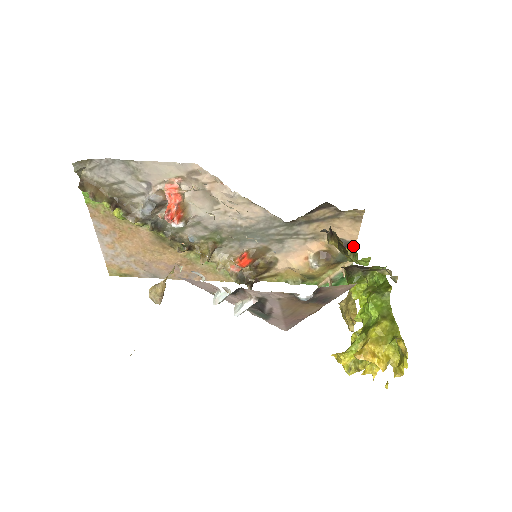
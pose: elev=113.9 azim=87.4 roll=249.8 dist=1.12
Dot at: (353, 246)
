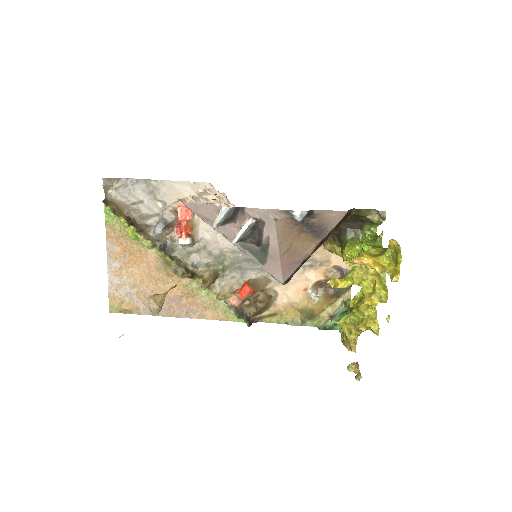
Dot at: occluded
